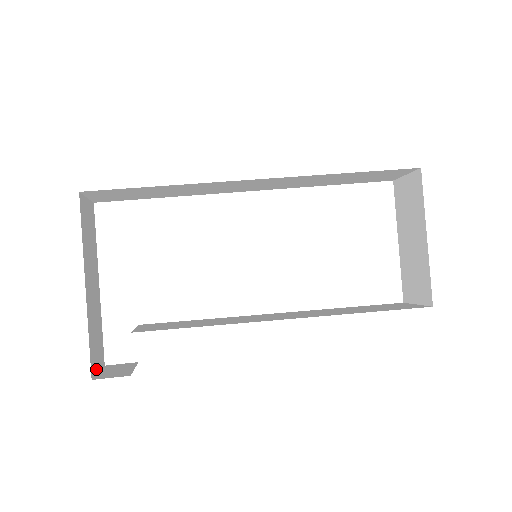
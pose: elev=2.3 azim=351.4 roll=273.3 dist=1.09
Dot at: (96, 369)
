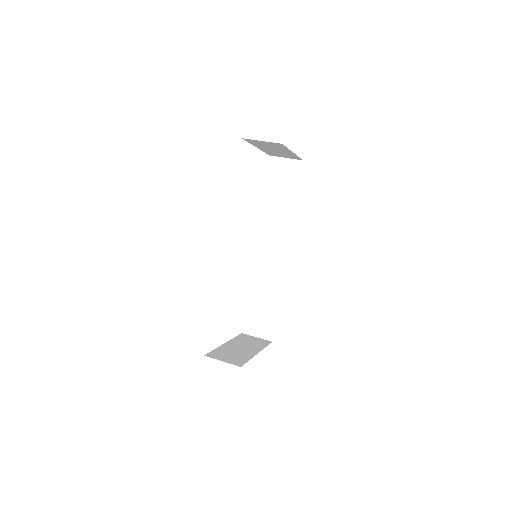
Dot at: (260, 339)
